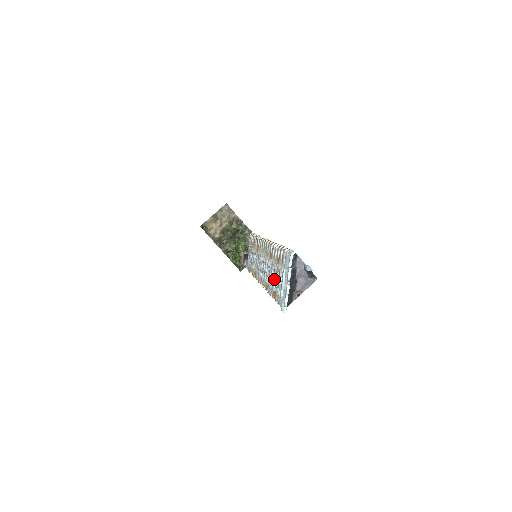
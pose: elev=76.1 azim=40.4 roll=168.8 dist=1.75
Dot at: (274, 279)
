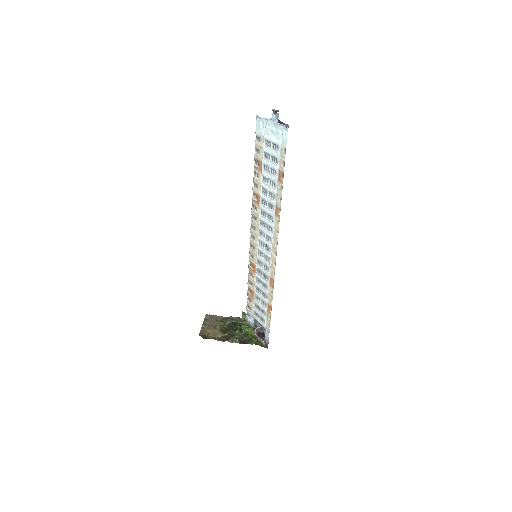
Dot at: (270, 176)
